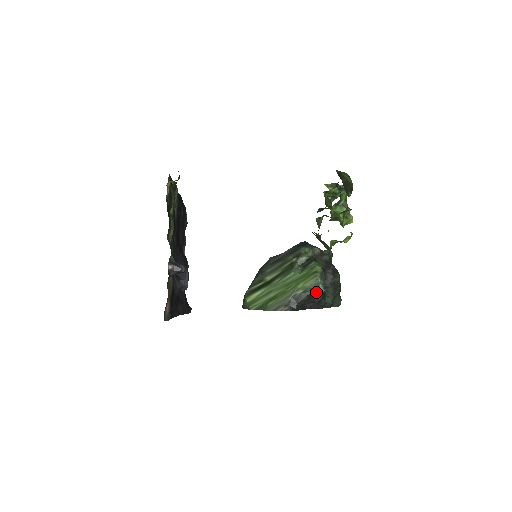
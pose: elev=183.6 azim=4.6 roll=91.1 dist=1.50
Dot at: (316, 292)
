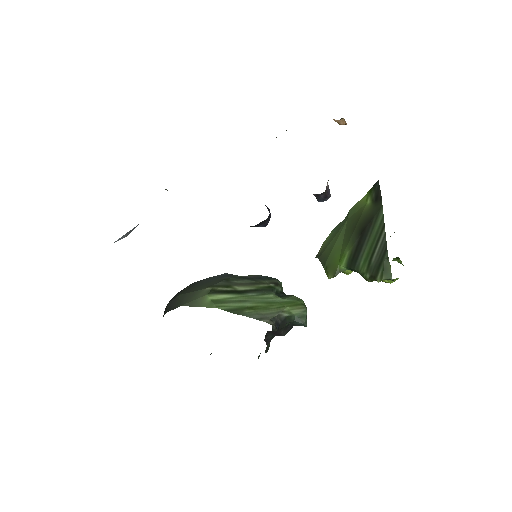
Dot at: (292, 324)
